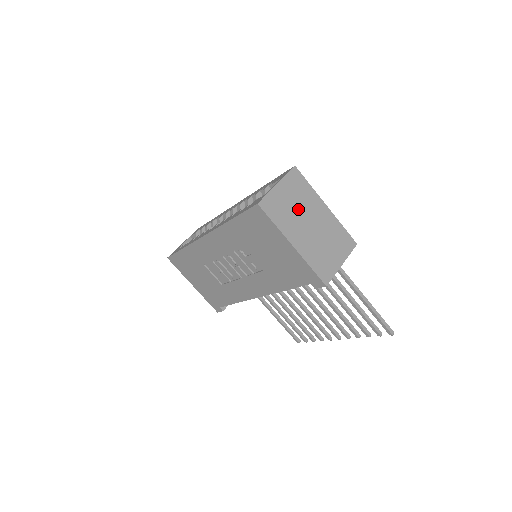
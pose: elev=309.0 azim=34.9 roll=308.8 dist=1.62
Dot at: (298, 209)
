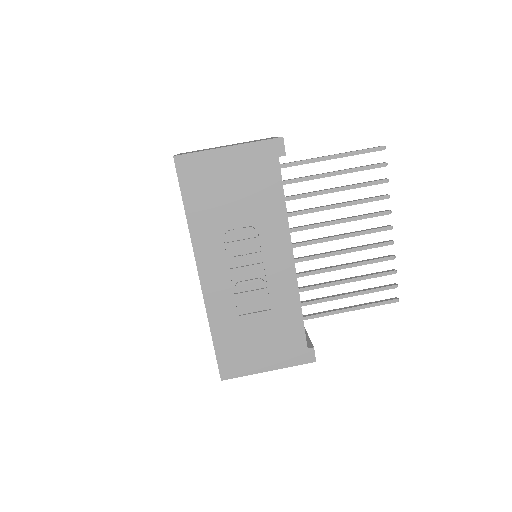
Dot at: occluded
